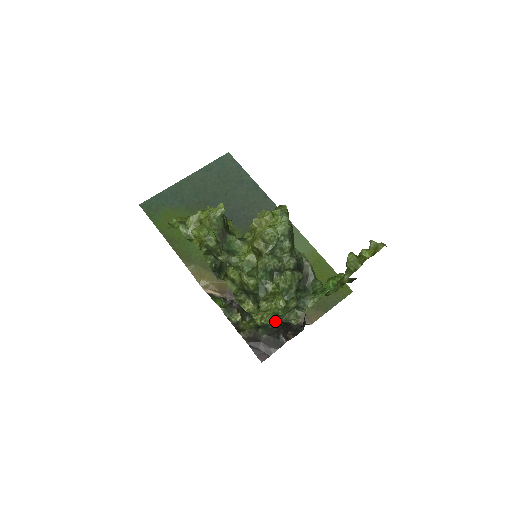
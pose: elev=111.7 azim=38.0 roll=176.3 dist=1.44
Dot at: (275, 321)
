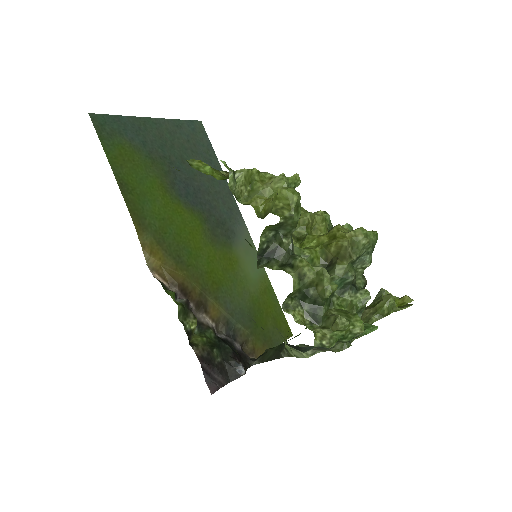
Dot at: occluded
